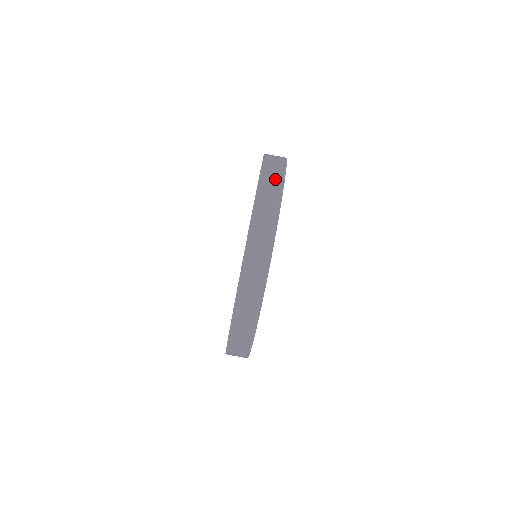
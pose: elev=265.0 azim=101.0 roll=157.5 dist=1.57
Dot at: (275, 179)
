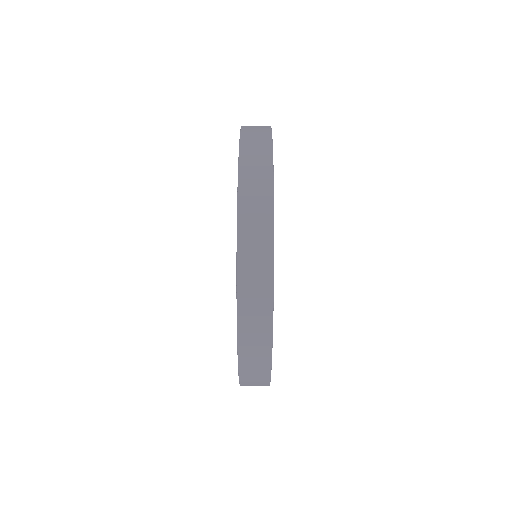
Dot at: (260, 136)
